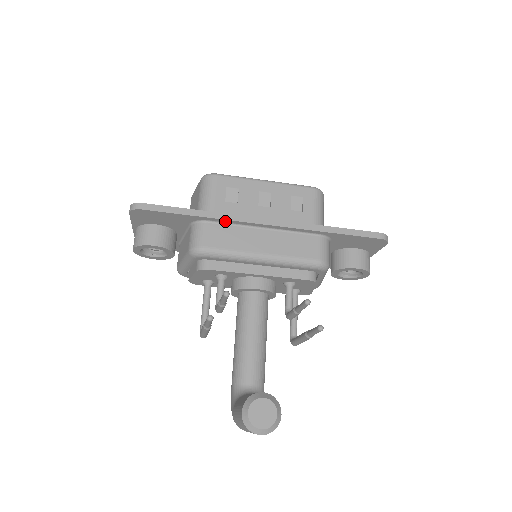
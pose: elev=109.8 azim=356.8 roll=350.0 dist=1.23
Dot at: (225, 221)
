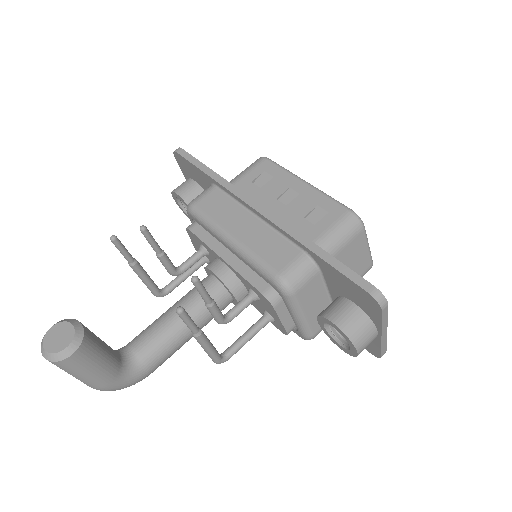
Dot at: (228, 191)
